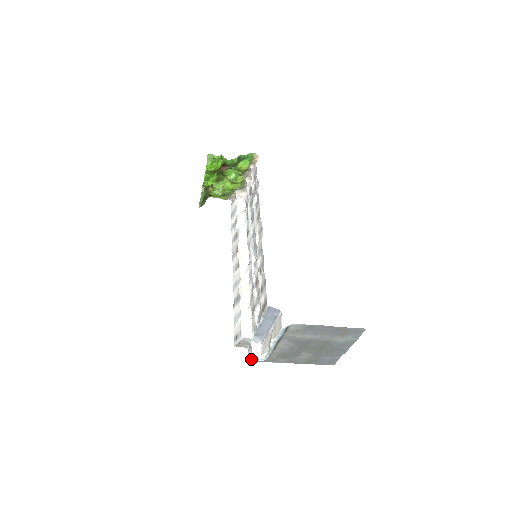
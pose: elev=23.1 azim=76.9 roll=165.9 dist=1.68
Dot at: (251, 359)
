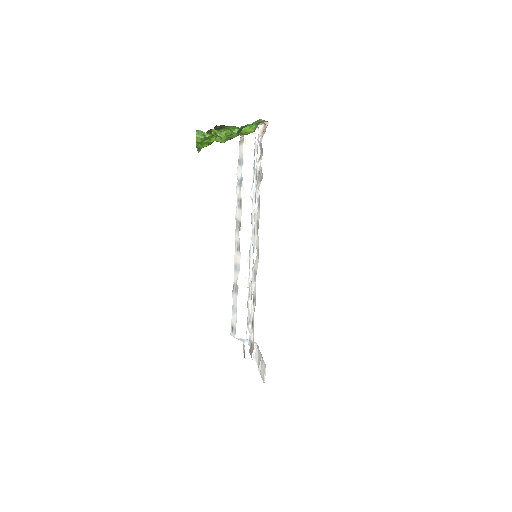
Dot at: (244, 356)
